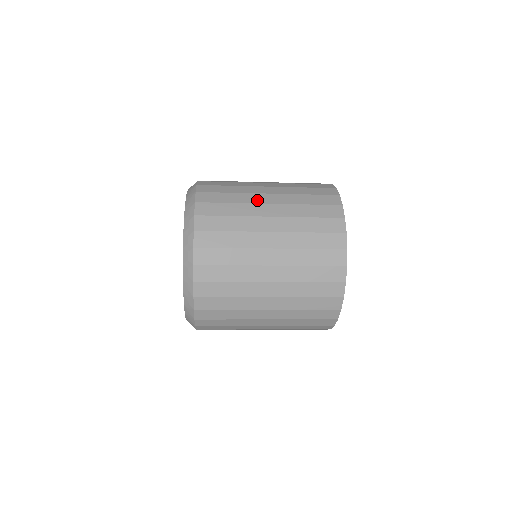
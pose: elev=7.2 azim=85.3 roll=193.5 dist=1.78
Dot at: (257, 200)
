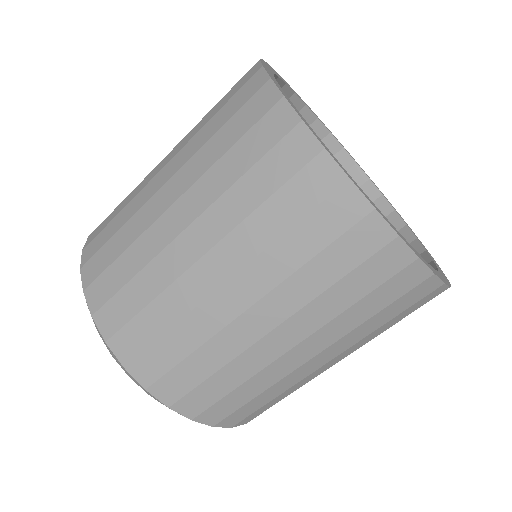
Dot at: occluded
